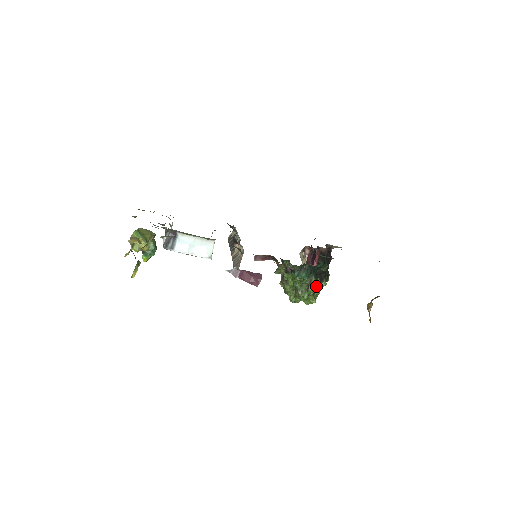
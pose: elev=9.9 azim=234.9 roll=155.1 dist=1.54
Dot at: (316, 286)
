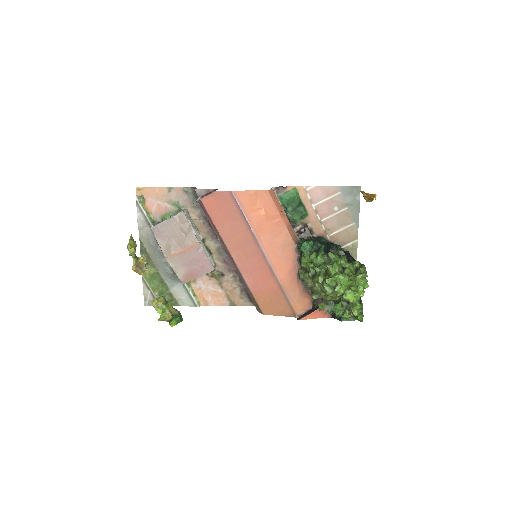
Dot at: occluded
